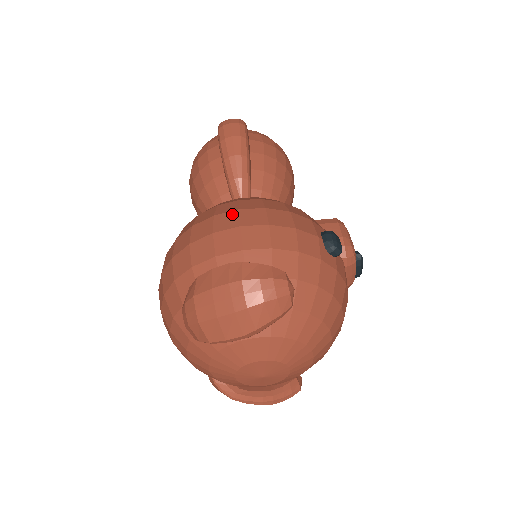
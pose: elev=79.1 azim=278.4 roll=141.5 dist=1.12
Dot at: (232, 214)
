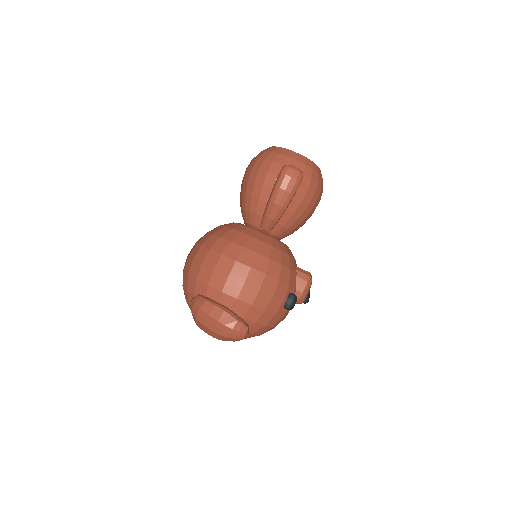
Dot at: (245, 269)
